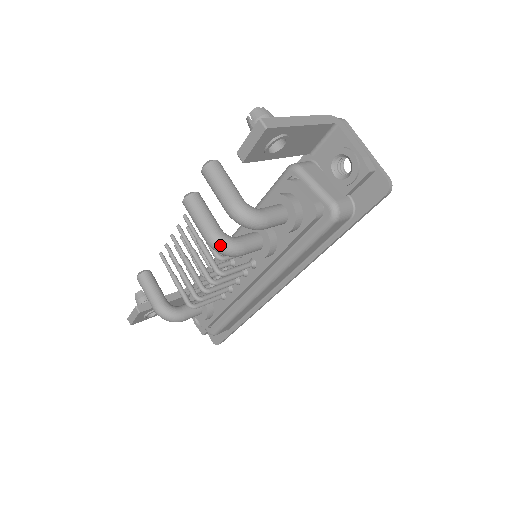
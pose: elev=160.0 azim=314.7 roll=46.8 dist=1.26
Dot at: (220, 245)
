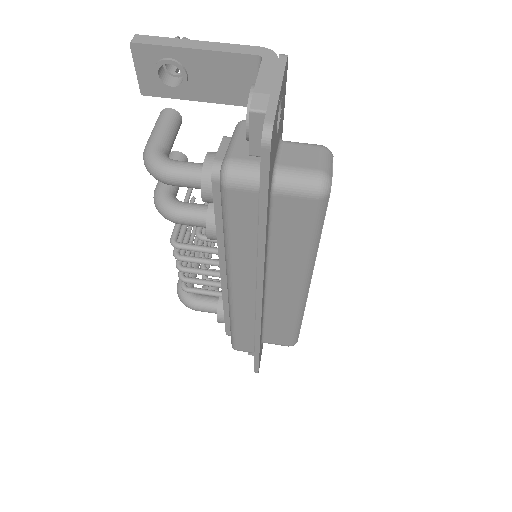
Dot at: (156, 201)
